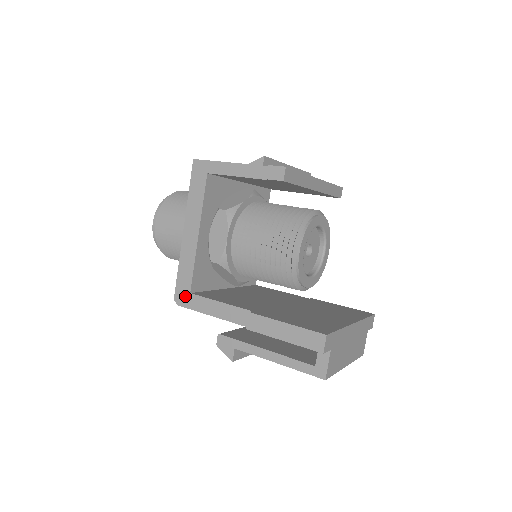
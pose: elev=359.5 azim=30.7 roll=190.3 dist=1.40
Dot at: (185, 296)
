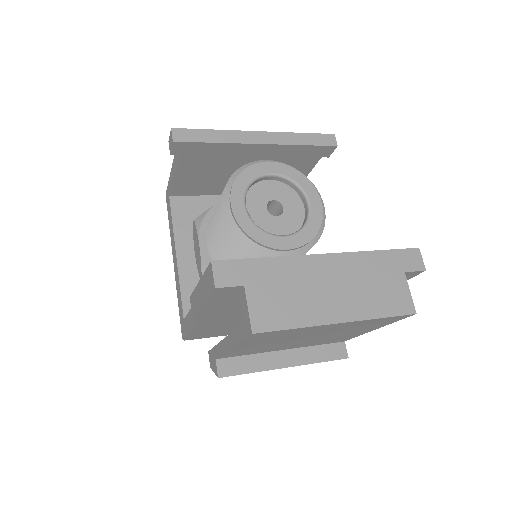
Dot at: (183, 326)
